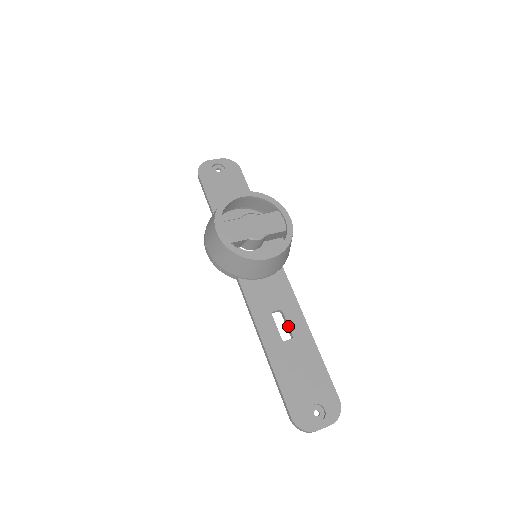
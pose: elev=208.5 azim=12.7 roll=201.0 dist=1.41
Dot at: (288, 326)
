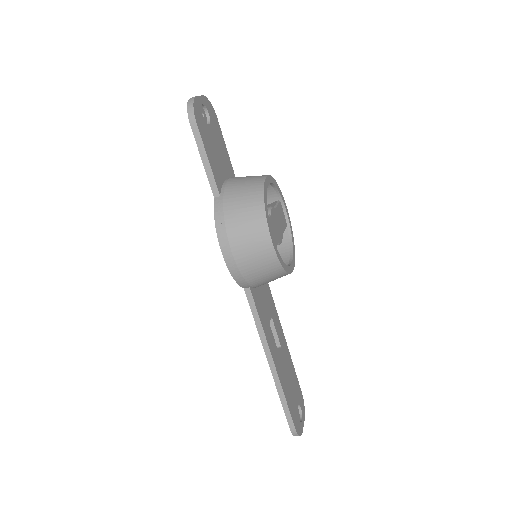
Dot at: (277, 334)
